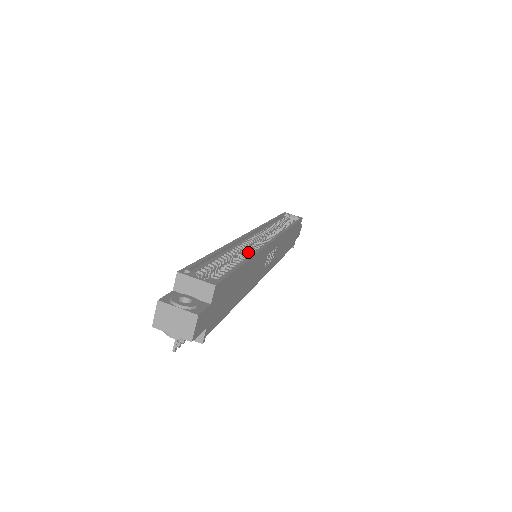
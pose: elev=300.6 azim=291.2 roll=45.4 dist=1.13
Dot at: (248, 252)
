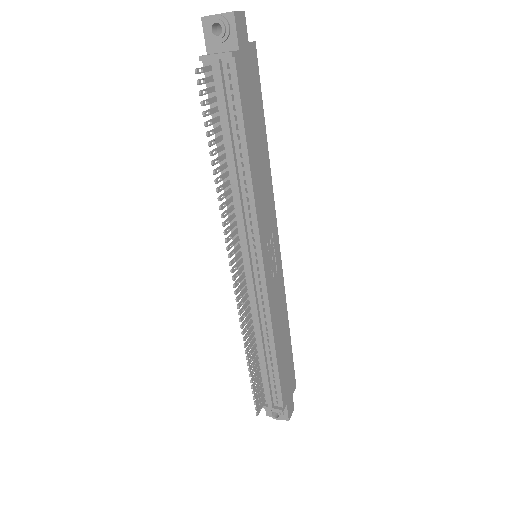
Dot at: occluded
